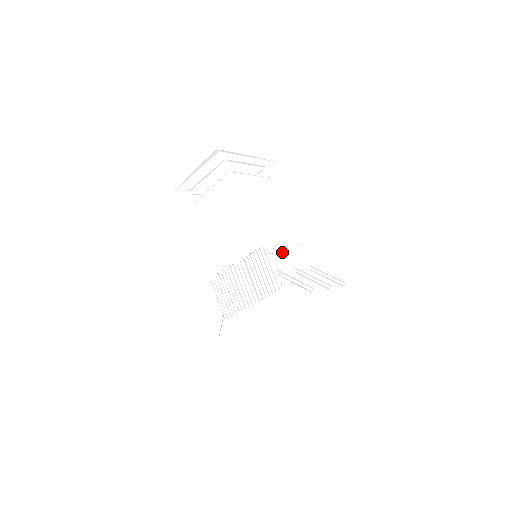
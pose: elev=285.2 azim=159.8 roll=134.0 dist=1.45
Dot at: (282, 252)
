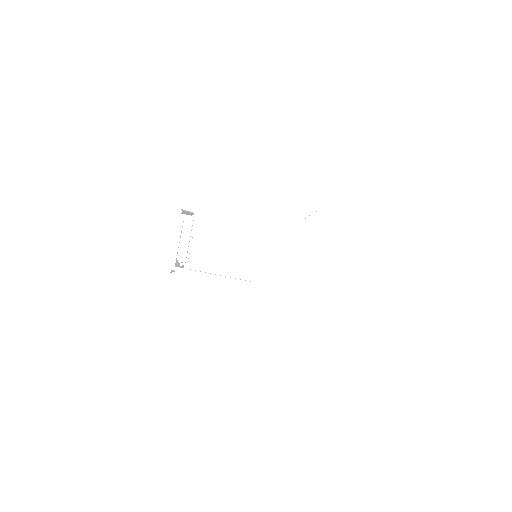
Dot at: occluded
